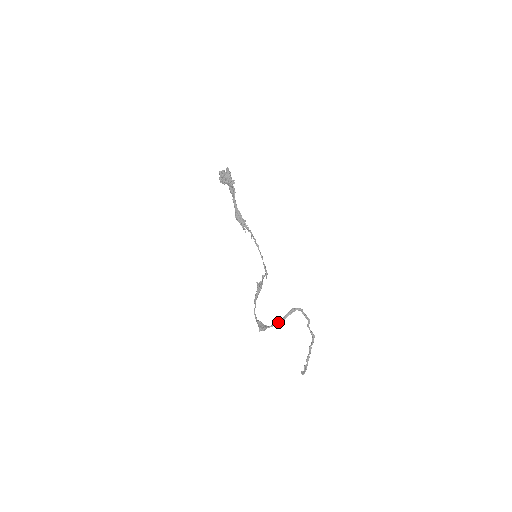
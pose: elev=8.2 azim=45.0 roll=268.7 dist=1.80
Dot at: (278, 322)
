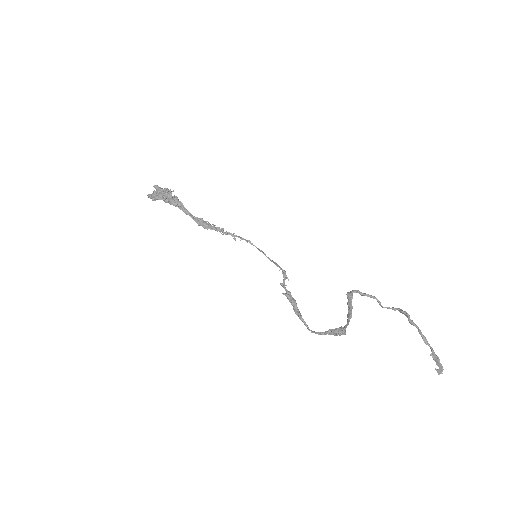
Dot at: (349, 316)
